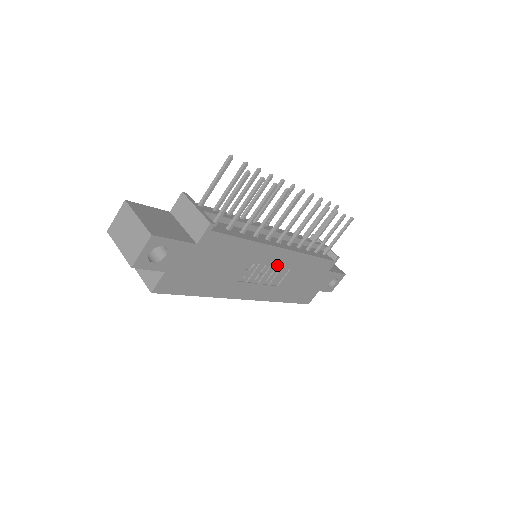
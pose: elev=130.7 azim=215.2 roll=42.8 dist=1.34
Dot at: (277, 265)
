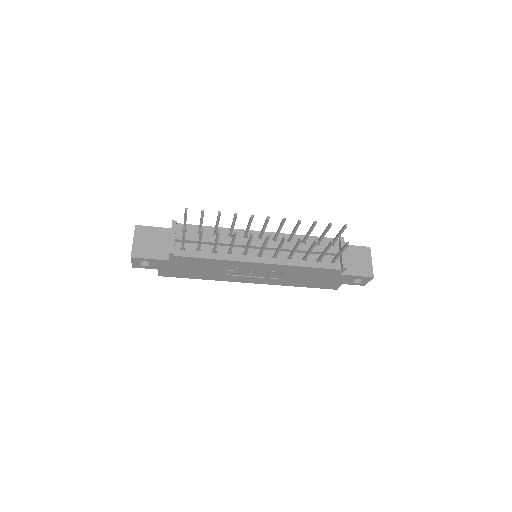
Dot at: (263, 270)
